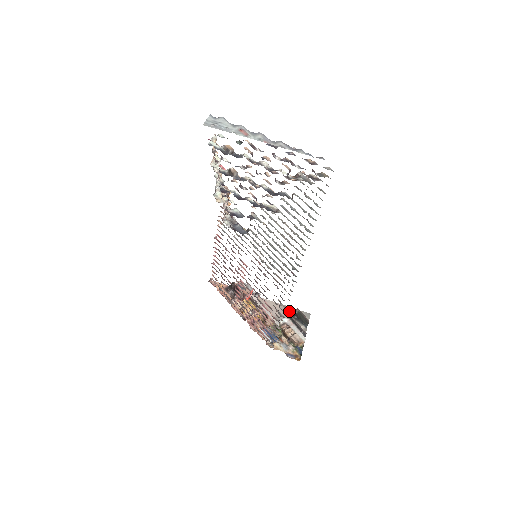
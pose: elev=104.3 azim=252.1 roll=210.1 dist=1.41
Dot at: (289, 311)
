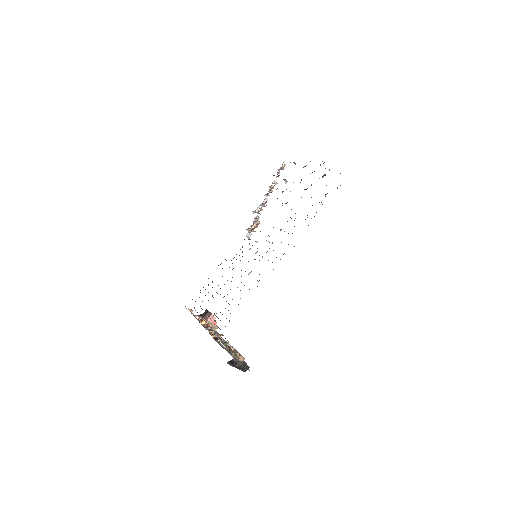
Dot at: occluded
